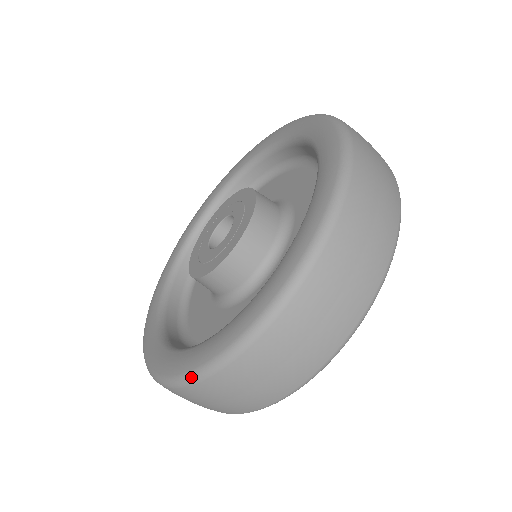
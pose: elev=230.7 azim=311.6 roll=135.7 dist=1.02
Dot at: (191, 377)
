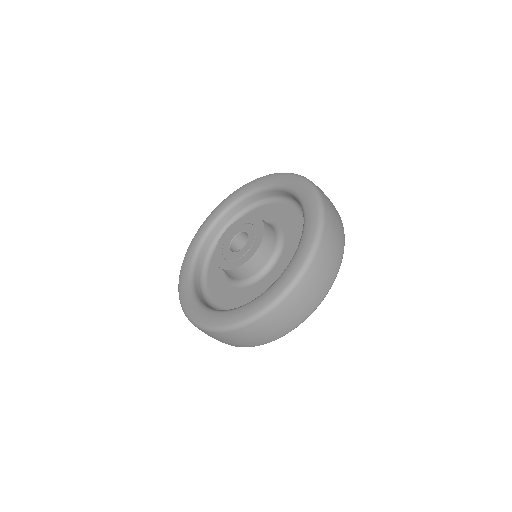
Dot at: (222, 329)
